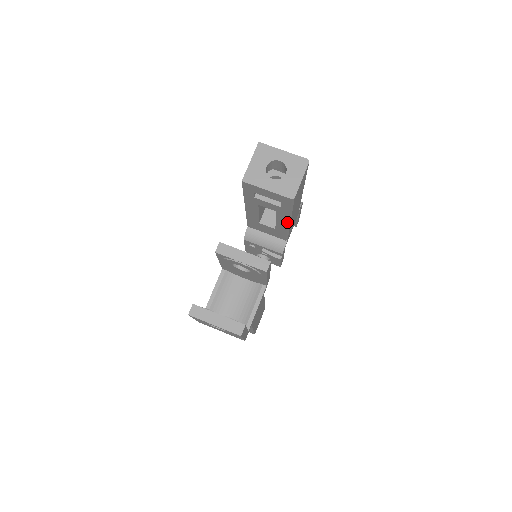
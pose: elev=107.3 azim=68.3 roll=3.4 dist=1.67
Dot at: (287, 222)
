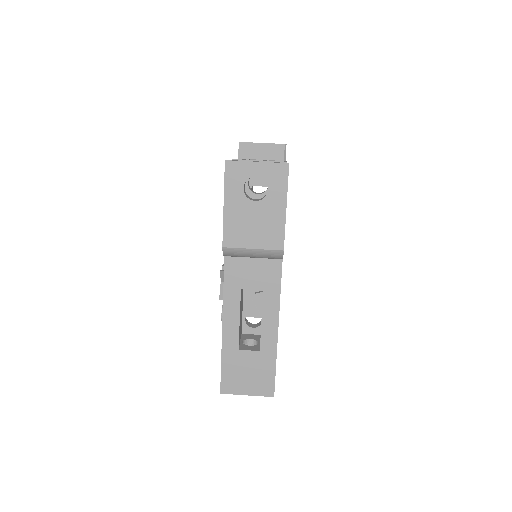
Dot at: occluded
